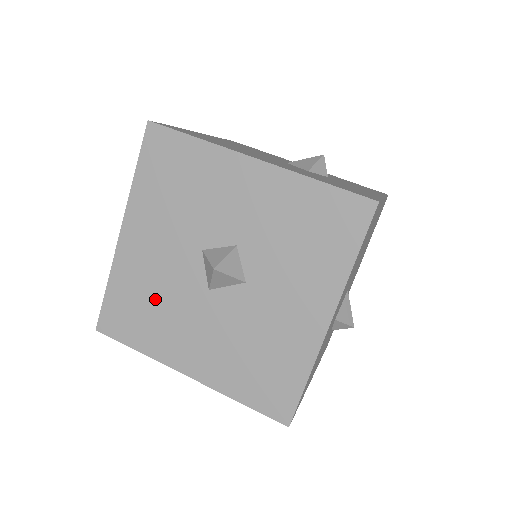
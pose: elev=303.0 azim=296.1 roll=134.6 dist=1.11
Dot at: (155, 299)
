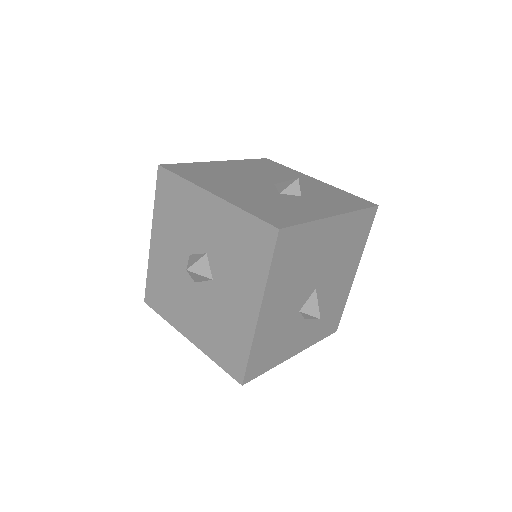
Dot at: (170, 285)
